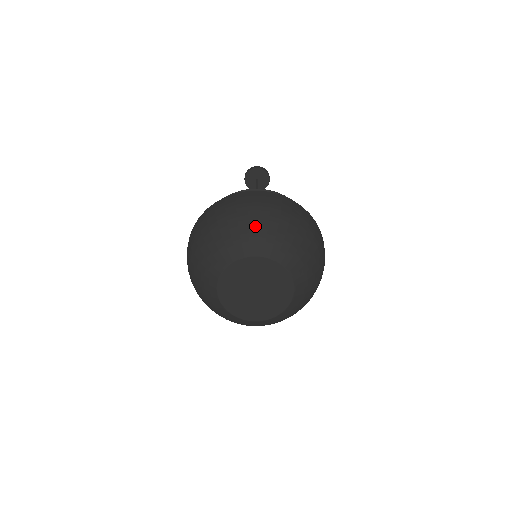
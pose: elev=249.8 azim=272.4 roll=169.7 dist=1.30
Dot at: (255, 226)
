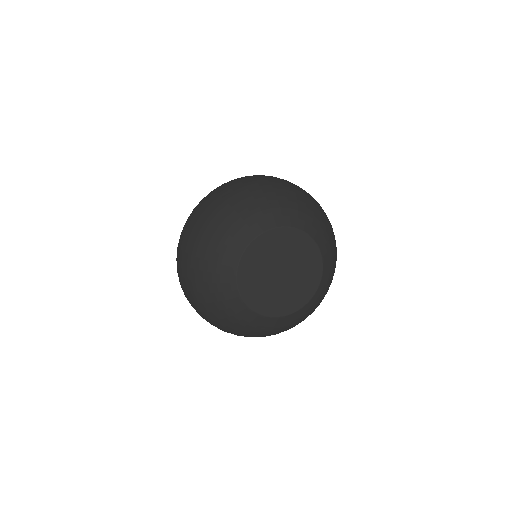
Dot at: (312, 209)
